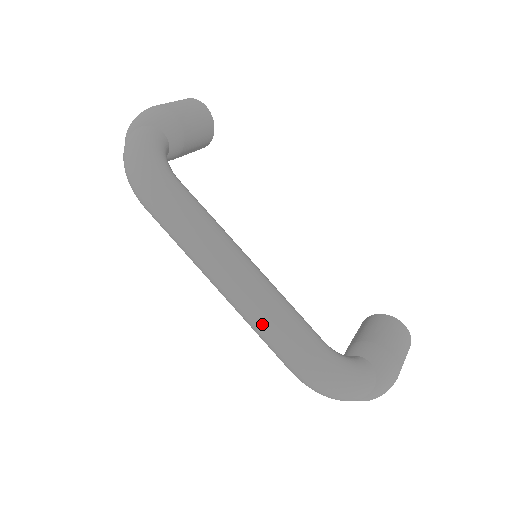
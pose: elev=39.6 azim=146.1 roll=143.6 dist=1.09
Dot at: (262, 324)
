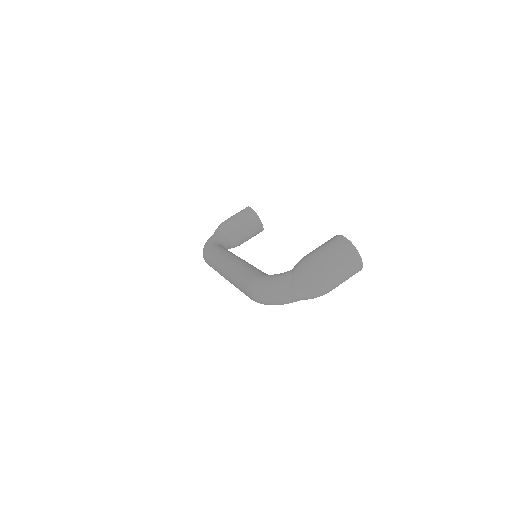
Dot at: (234, 283)
